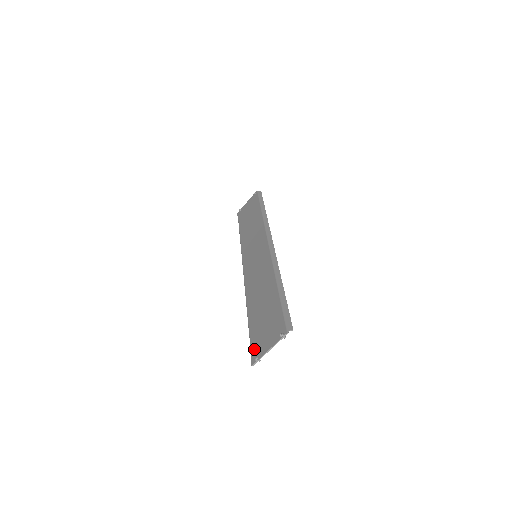
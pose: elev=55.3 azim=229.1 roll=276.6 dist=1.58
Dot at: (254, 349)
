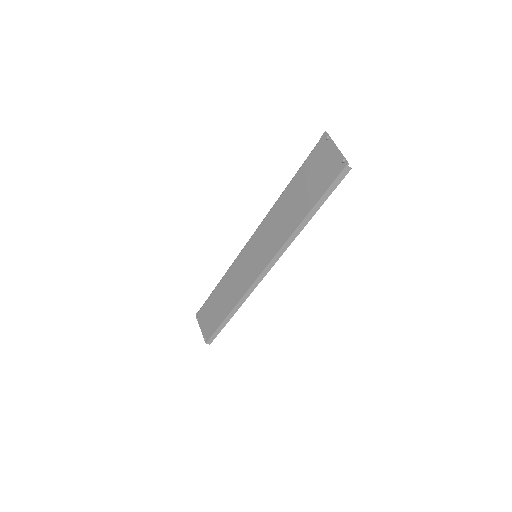
Dot at: (201, 312)
